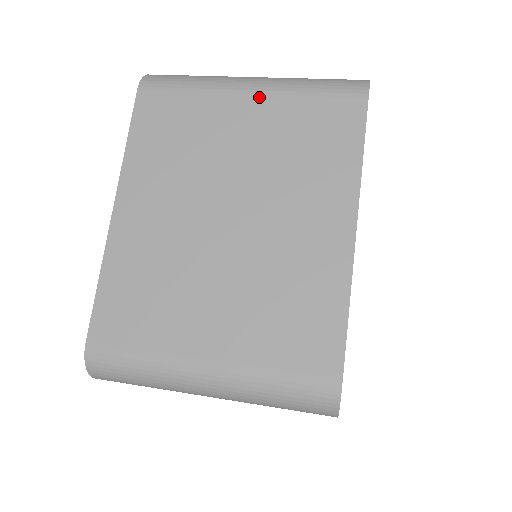
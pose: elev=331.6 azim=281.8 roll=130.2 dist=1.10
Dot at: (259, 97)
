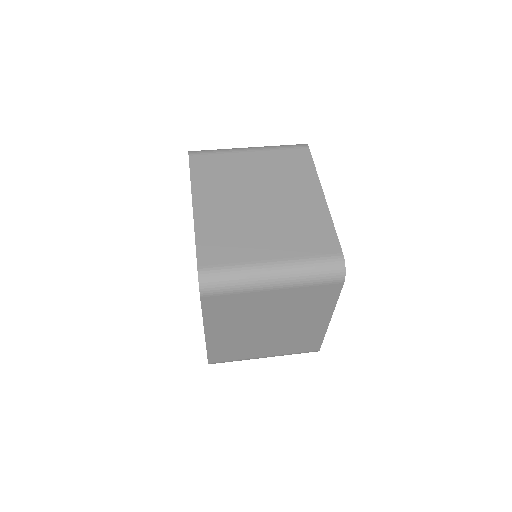
Dot at: (281, 290)
